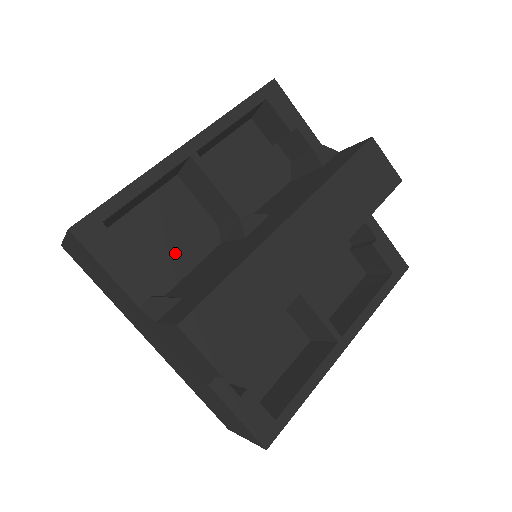
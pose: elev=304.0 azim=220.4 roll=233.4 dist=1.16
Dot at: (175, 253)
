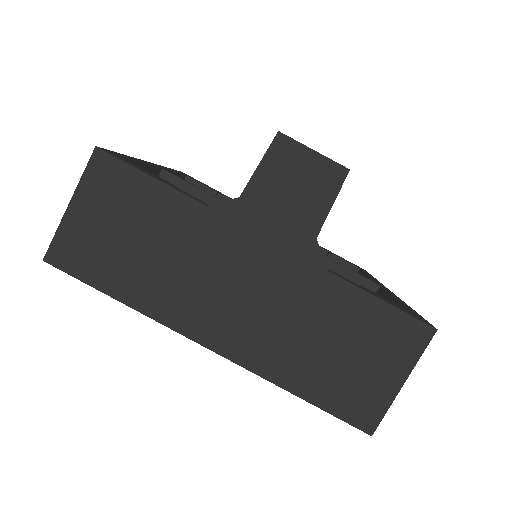
Dot at: occluded
